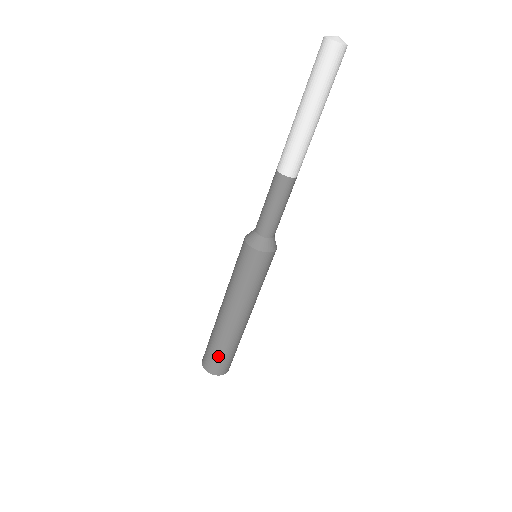
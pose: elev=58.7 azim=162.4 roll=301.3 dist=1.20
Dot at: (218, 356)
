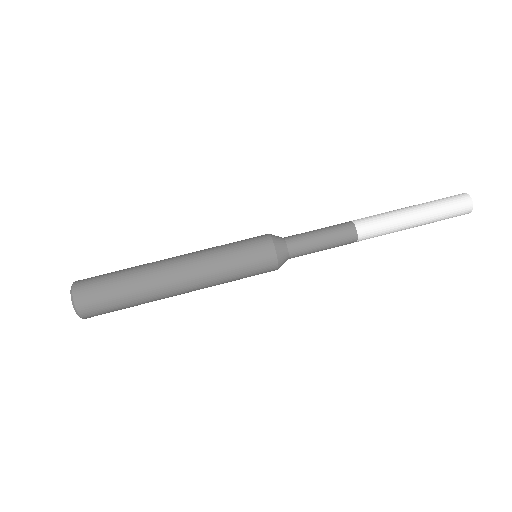
Dot at: (111, 299)
